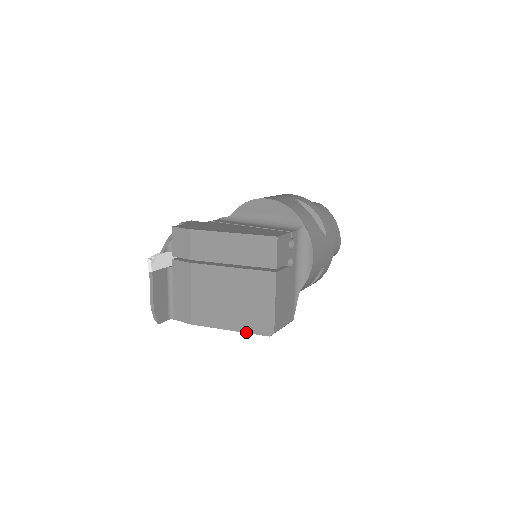
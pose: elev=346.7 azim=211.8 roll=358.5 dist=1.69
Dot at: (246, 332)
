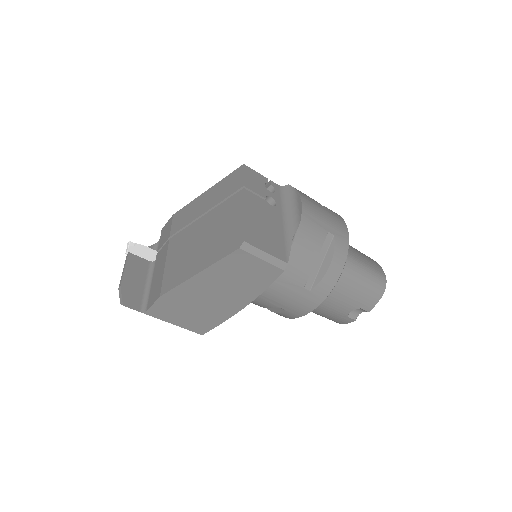
Dot at: (214, 262)
